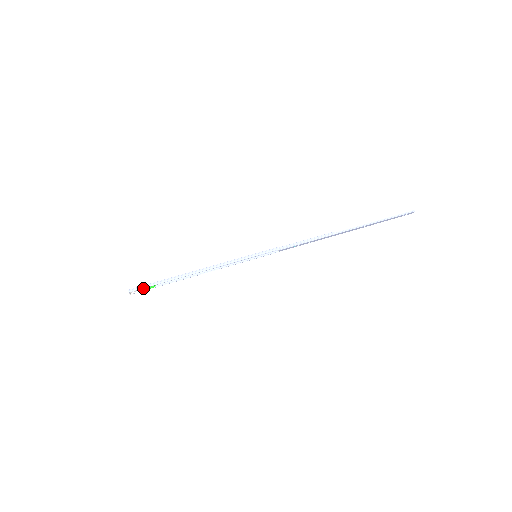
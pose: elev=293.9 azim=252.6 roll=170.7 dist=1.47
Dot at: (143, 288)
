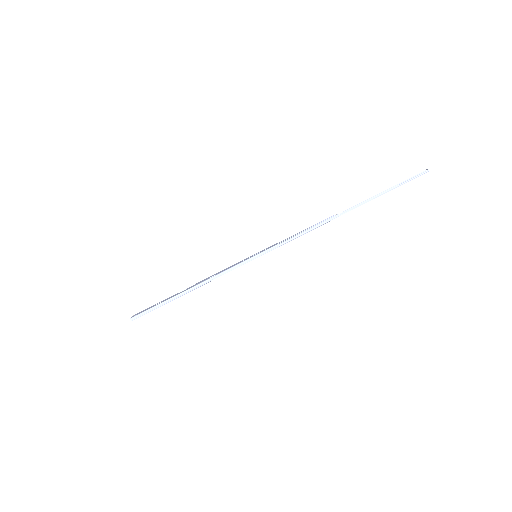
Dot at: occluded
